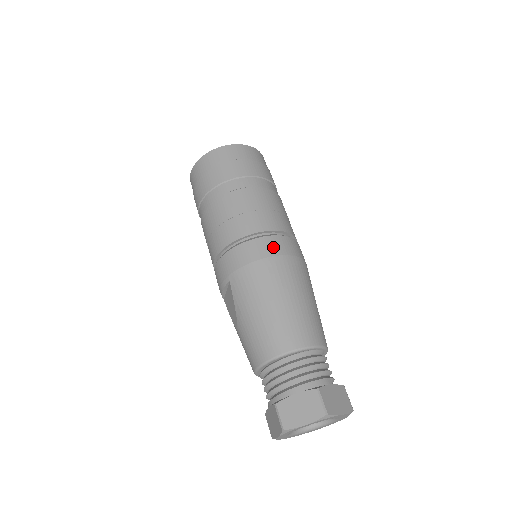
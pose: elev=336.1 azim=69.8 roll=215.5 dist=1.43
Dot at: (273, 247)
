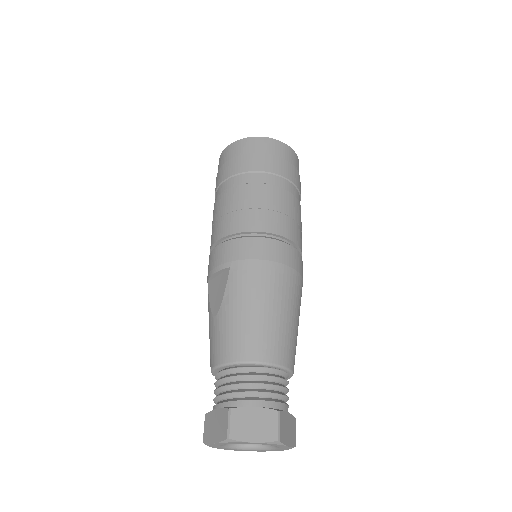
Dot at: (287, 255)
